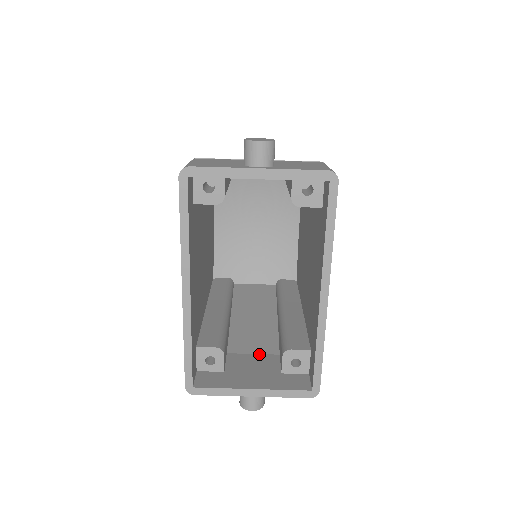
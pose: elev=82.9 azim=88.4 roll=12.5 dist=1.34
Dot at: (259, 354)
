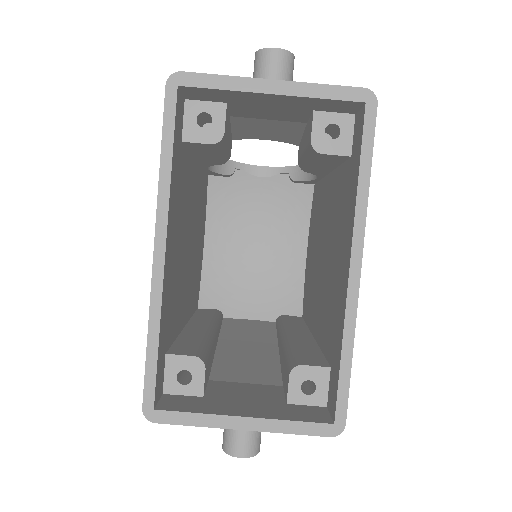
Dot at: (254, 383)
